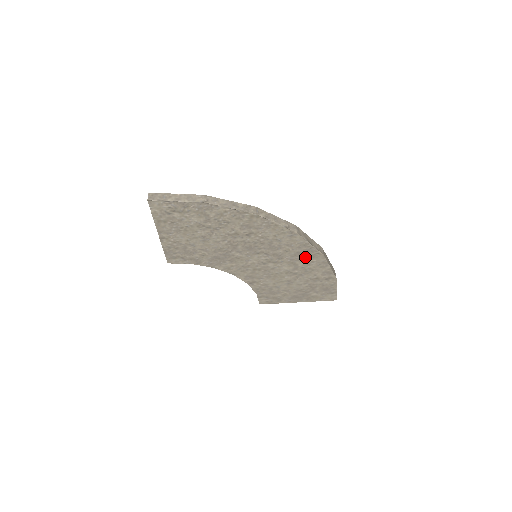
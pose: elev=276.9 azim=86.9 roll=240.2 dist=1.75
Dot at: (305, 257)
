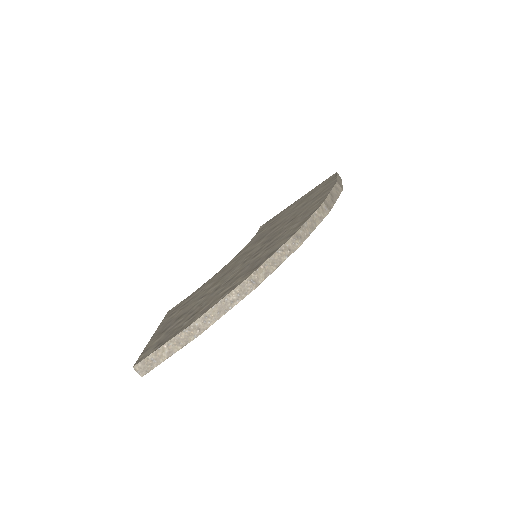
Dot at: occluded
